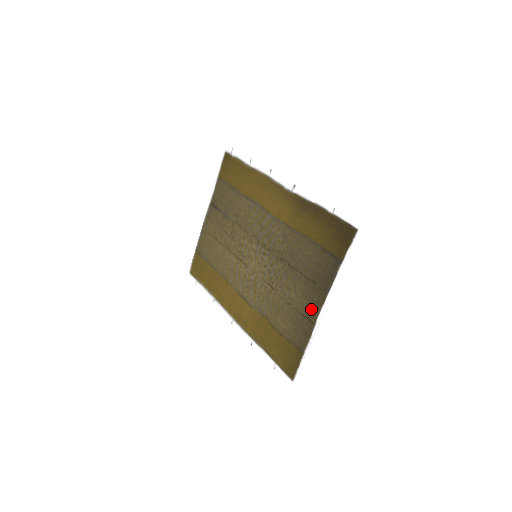
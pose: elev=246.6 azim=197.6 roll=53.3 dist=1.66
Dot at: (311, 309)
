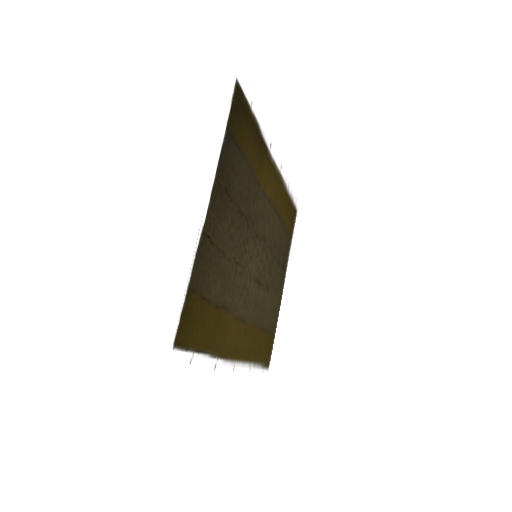
Dot at: (212, 221)
